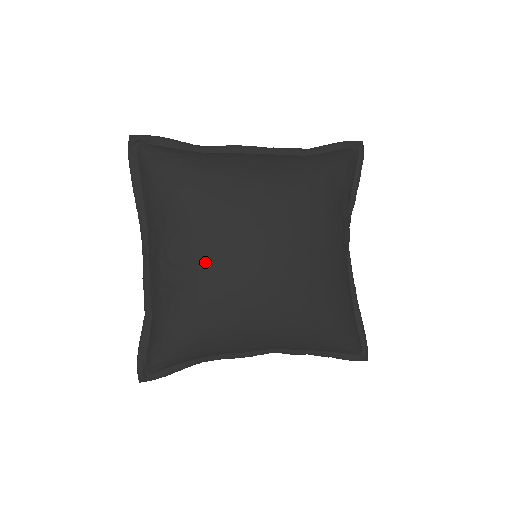
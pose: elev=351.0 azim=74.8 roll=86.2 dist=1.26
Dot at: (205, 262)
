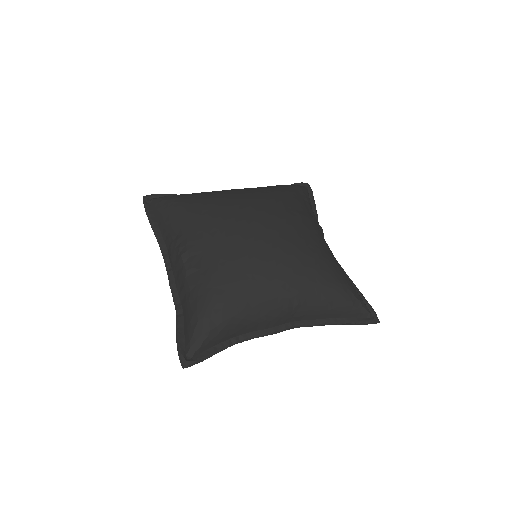
Dot at: (217, 242)
